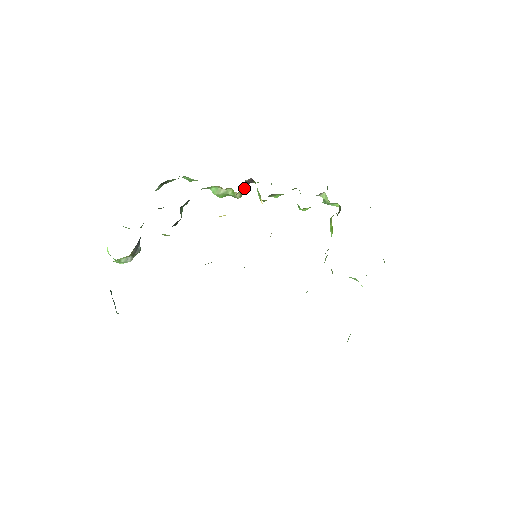
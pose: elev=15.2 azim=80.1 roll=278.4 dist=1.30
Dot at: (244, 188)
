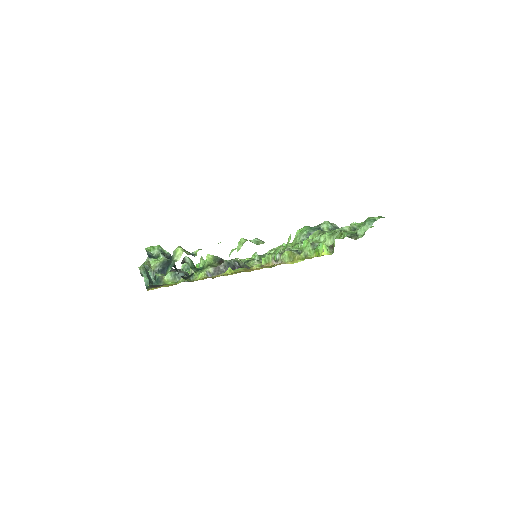
Dot at: occluded
